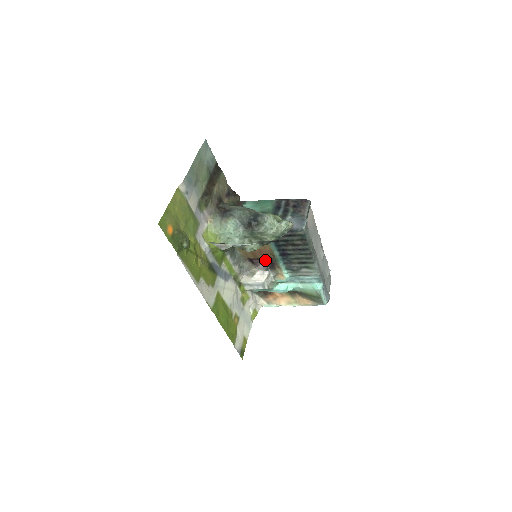
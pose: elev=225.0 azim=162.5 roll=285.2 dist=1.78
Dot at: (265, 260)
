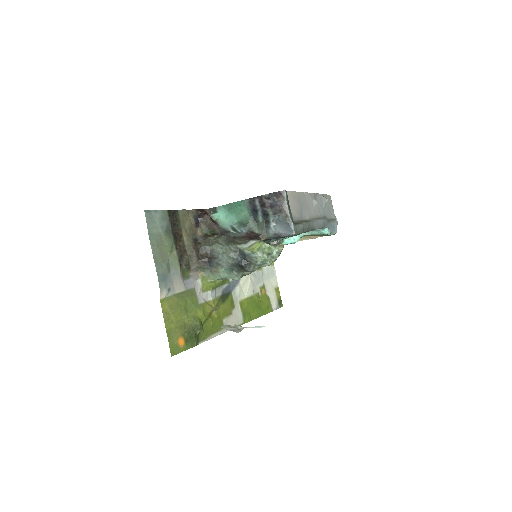
Dot at: occluded
